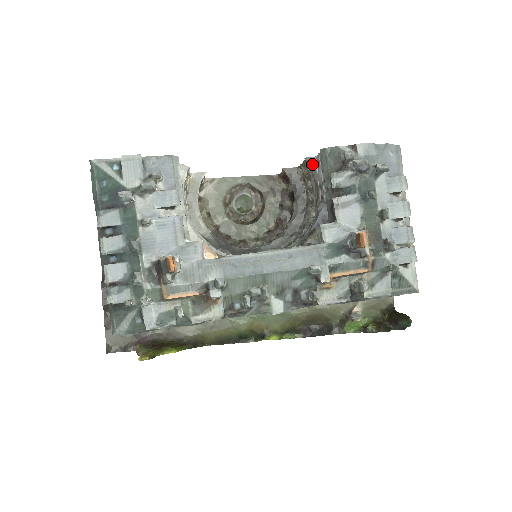
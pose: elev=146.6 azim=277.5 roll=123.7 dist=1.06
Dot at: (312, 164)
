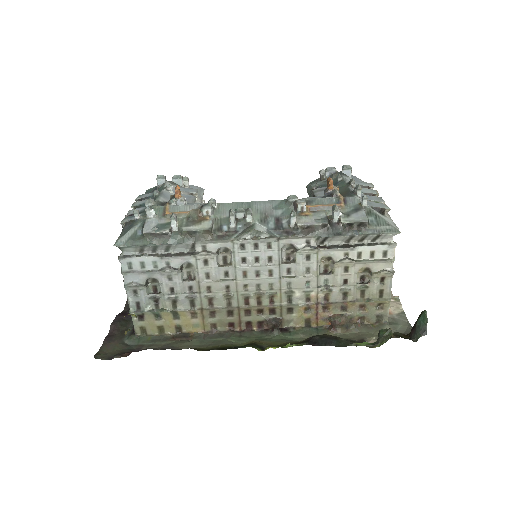
Dot at: occluded
